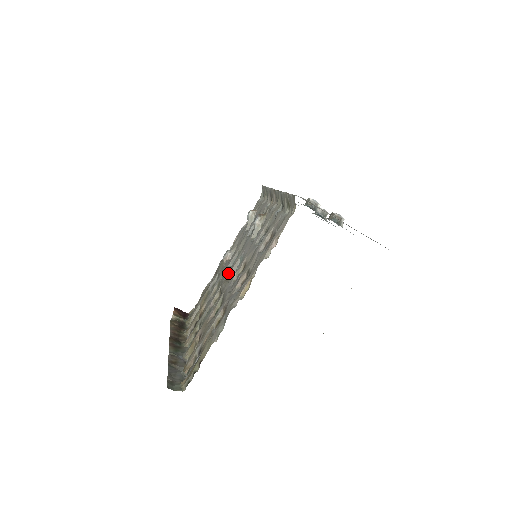
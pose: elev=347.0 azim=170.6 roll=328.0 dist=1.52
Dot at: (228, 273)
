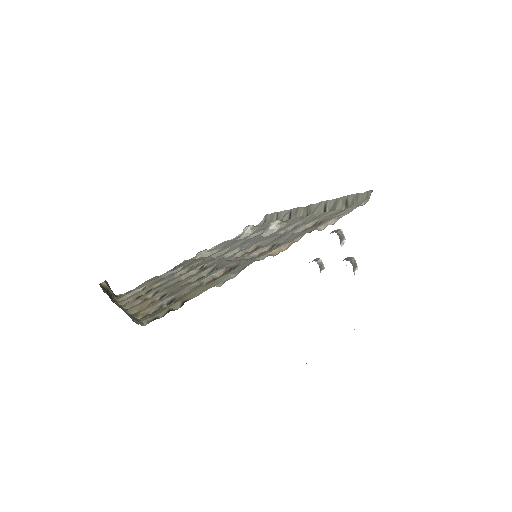
Dot at: (217, 257)
